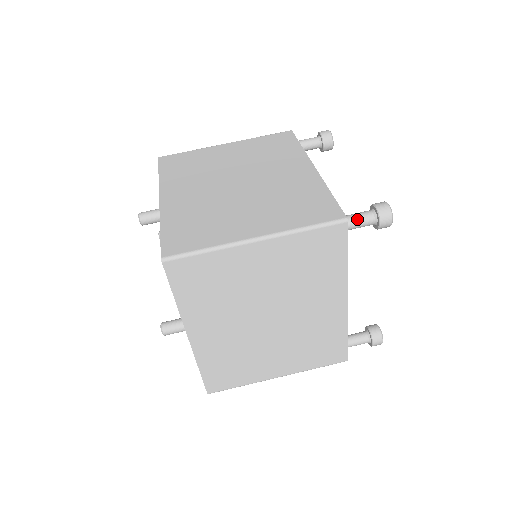
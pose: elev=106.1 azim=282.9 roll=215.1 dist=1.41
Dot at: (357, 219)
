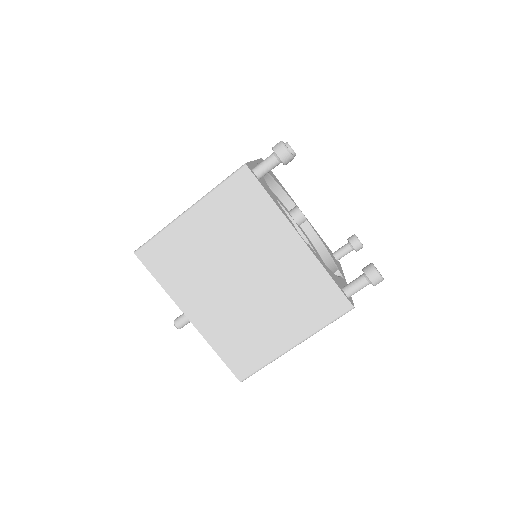
Dot at: (357, 291)
